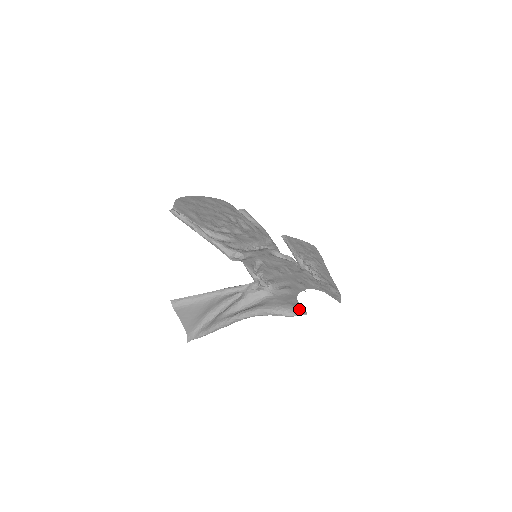
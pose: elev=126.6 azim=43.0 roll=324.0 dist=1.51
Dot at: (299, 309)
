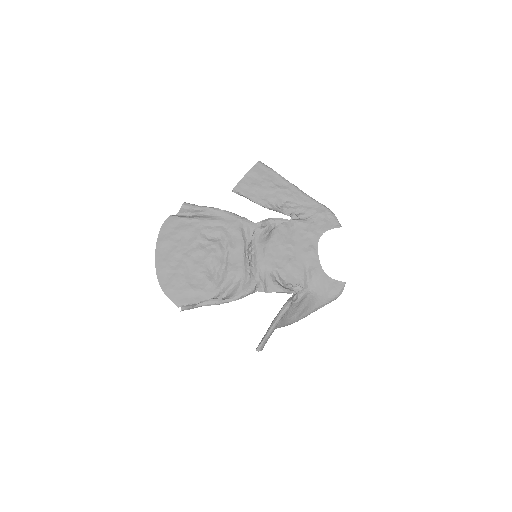
Dot at: (339, 286)
